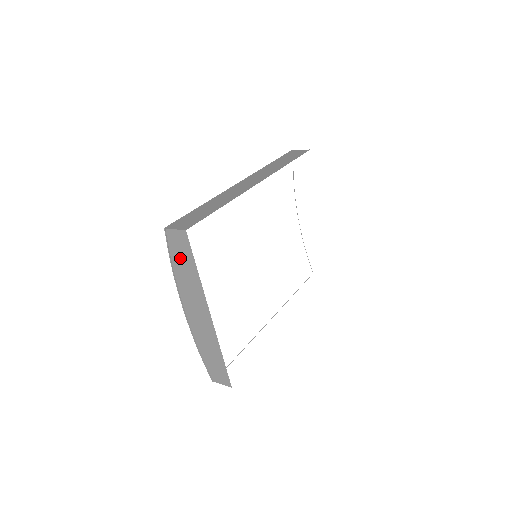
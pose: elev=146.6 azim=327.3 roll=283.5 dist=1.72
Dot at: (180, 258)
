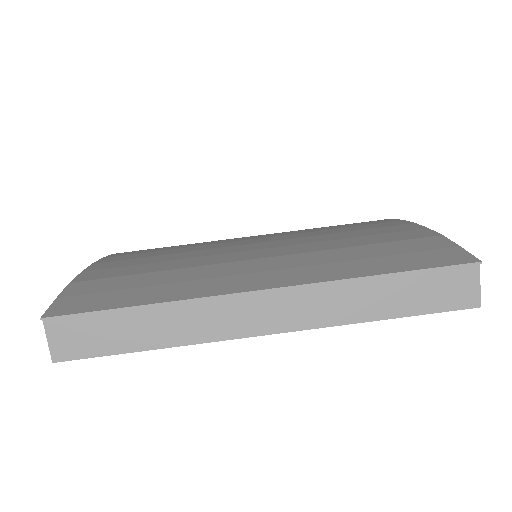
Dot at: occluded
